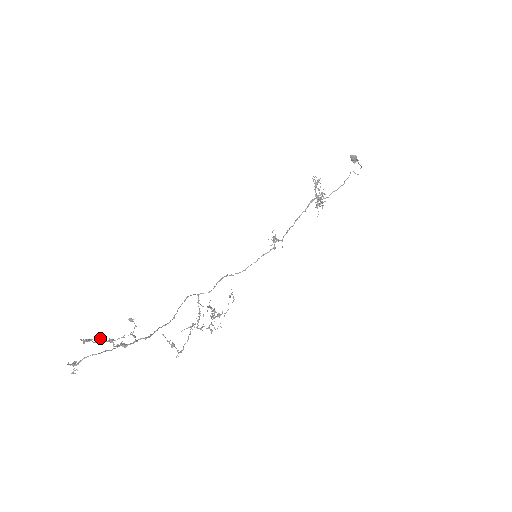
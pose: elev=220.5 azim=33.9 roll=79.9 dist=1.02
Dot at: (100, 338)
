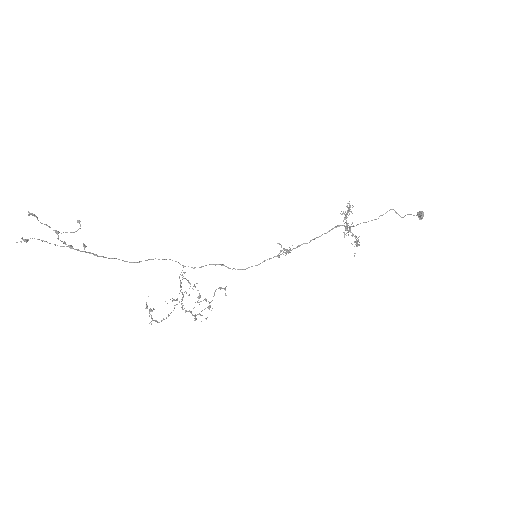
Dot at: occluded
